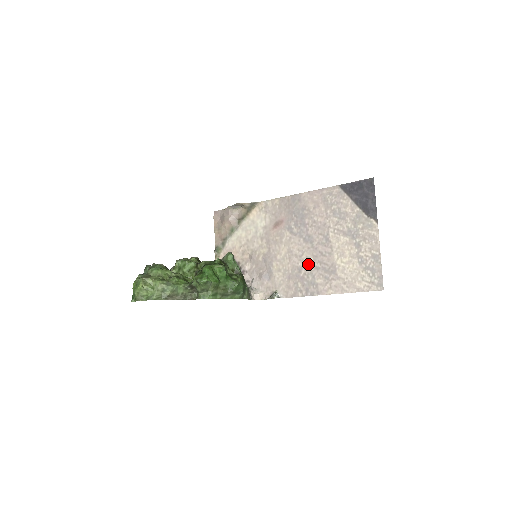
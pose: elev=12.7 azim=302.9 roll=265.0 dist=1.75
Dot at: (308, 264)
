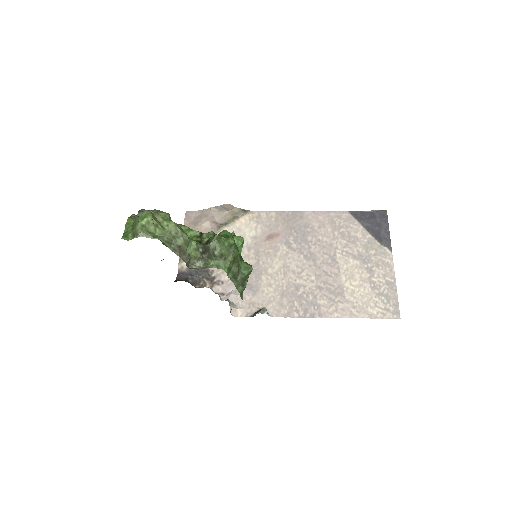
Dot at: (309, 282)
